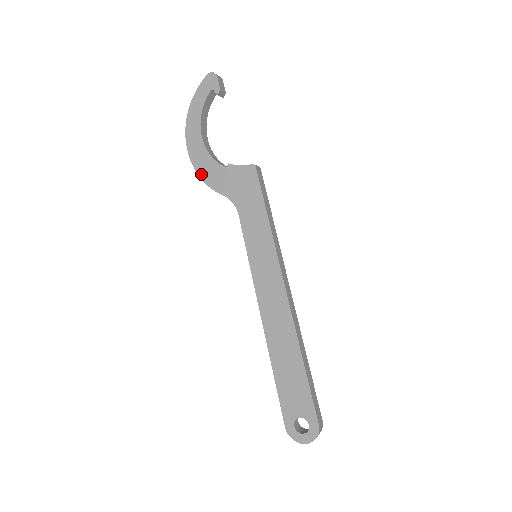
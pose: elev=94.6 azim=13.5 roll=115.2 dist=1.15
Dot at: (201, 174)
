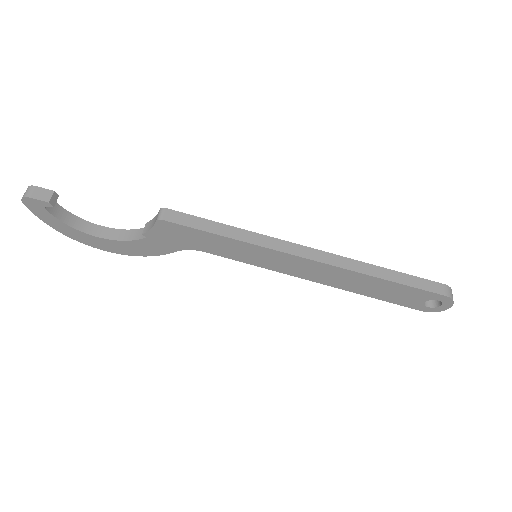
Dot at: (140, 255)
